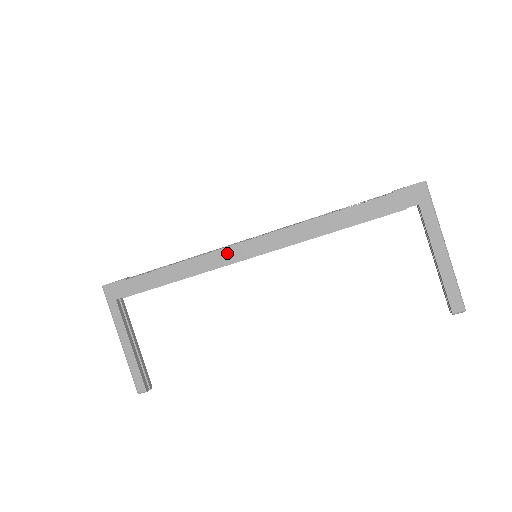
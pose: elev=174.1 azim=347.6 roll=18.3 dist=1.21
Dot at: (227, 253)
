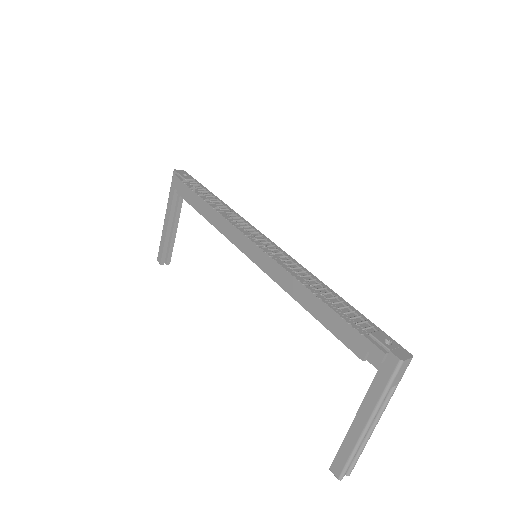
Dot at: (236, 233)
